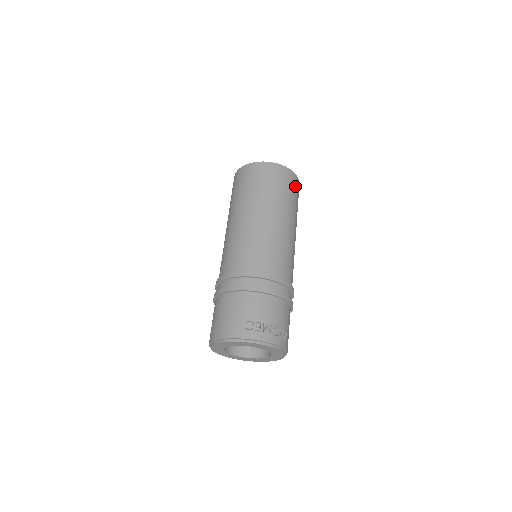
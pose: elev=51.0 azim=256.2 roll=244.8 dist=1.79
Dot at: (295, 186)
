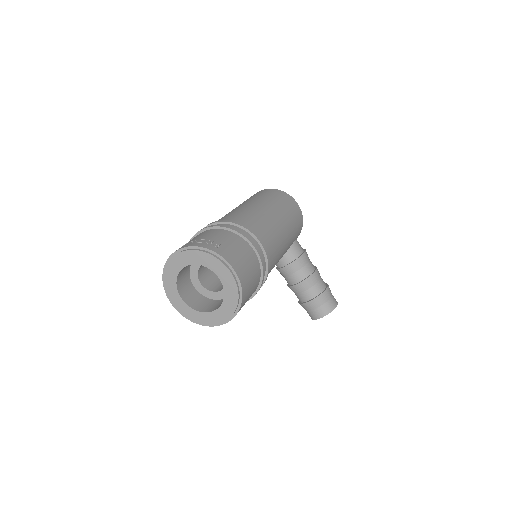
Dot at: (275, 193)
